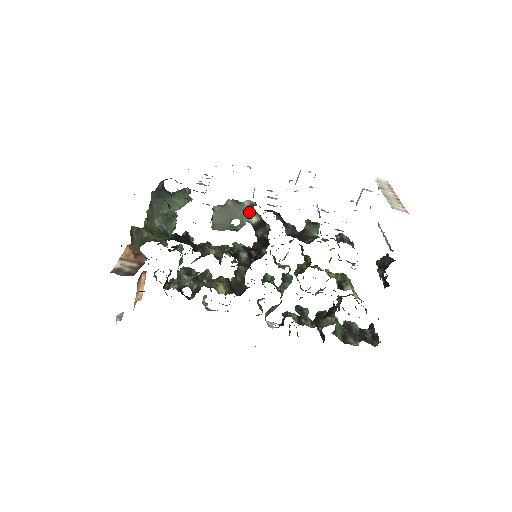
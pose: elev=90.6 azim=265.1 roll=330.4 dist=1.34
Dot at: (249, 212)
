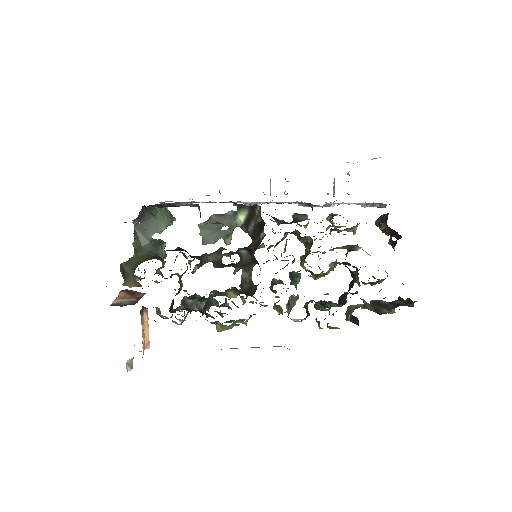
Dot at: (235, 216)
